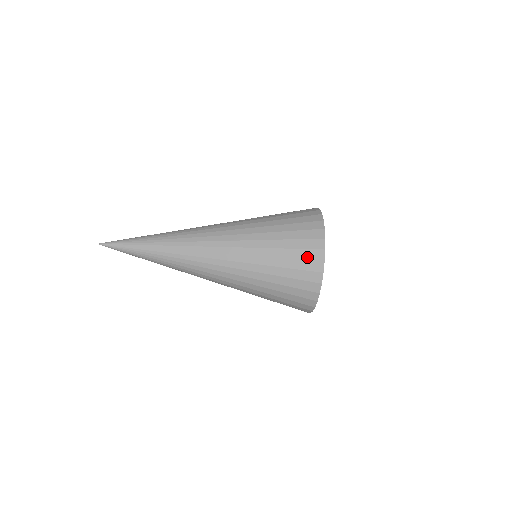
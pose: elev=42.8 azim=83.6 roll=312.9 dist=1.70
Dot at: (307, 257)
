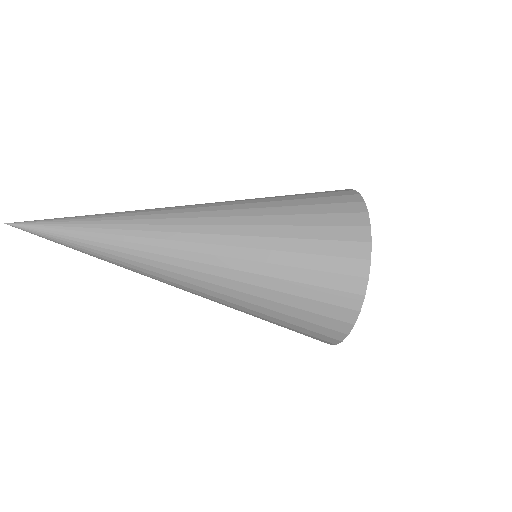
Dot at: (343, 253)
